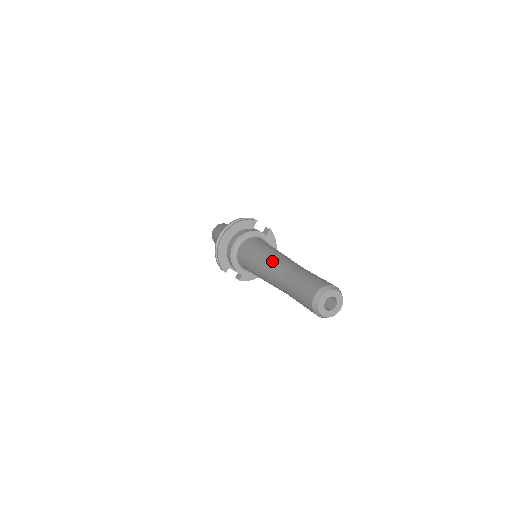
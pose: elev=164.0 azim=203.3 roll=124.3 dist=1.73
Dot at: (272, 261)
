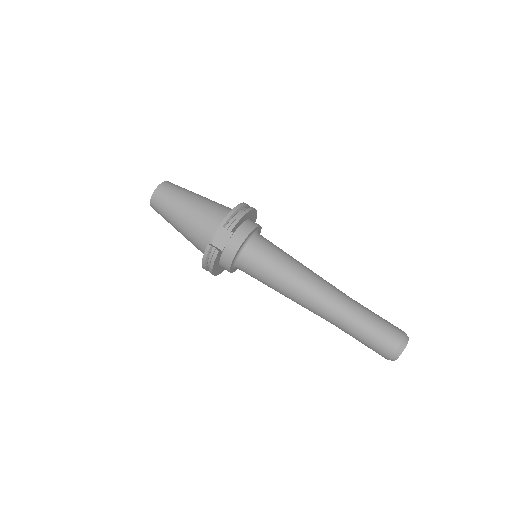
Dot at: occluded
